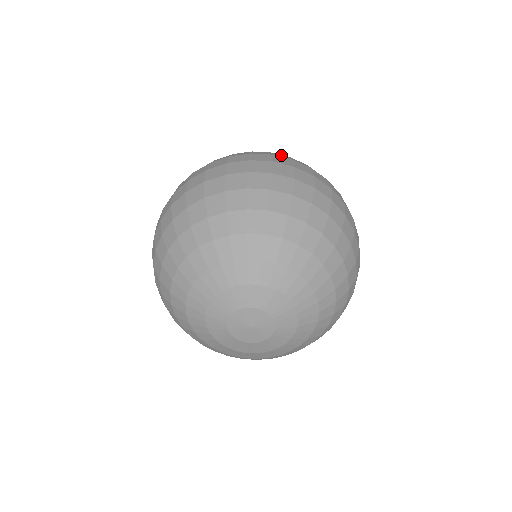
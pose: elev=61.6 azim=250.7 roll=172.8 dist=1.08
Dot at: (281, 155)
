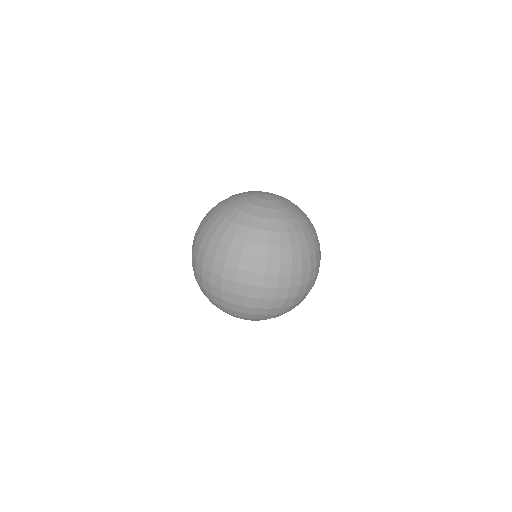
Dot at: (260, 263)
